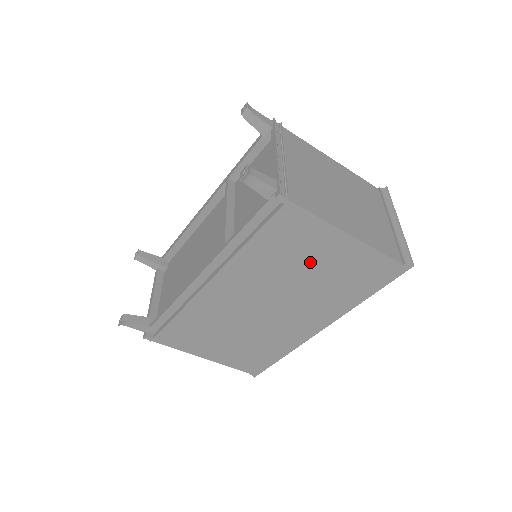
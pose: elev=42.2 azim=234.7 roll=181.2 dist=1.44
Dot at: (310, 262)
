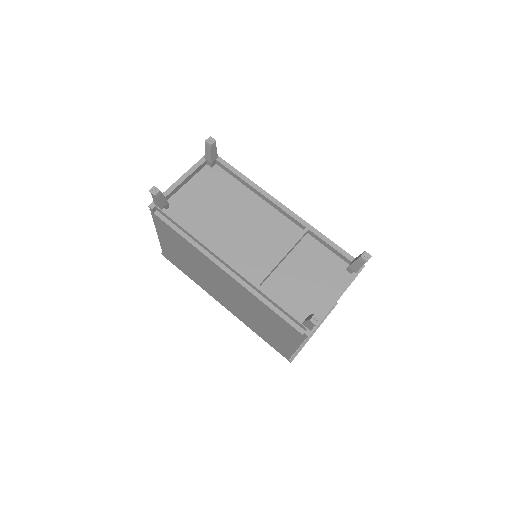
Dot at: (270, 326)
